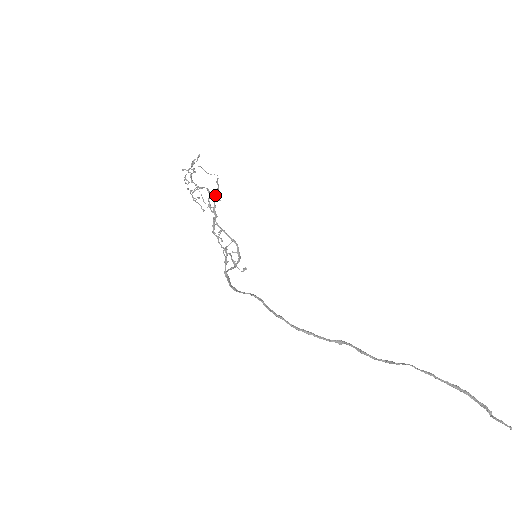
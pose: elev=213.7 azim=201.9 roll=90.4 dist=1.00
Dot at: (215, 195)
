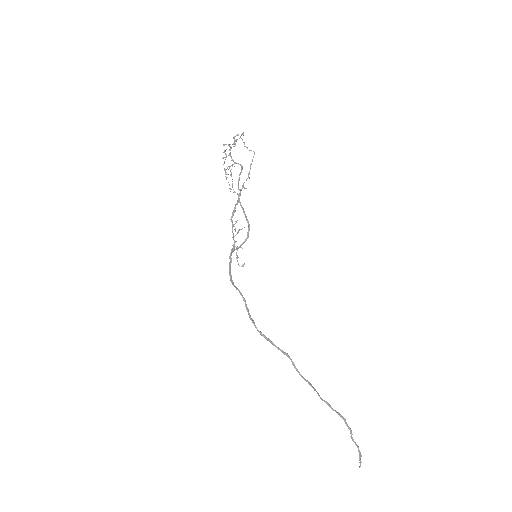
Dot at: (243, 183)
